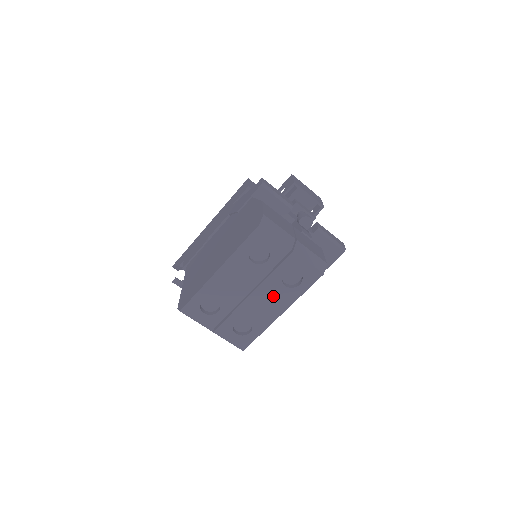
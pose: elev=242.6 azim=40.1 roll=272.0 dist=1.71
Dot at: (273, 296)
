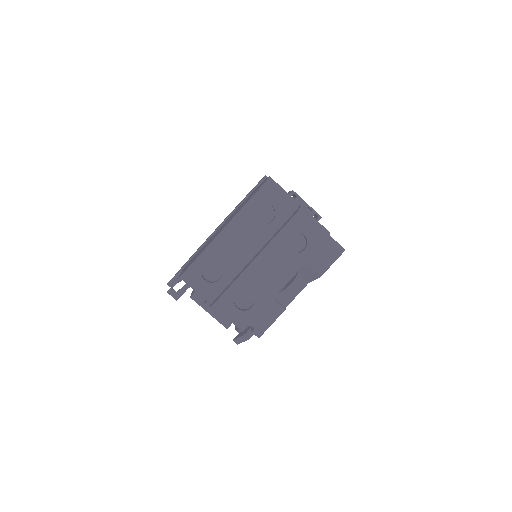
Dot at: (277, 262)
